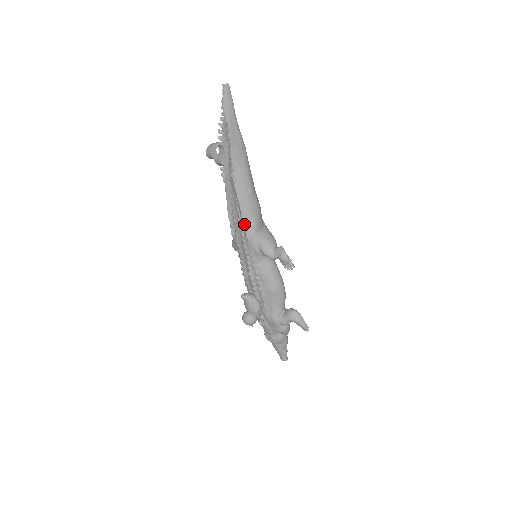
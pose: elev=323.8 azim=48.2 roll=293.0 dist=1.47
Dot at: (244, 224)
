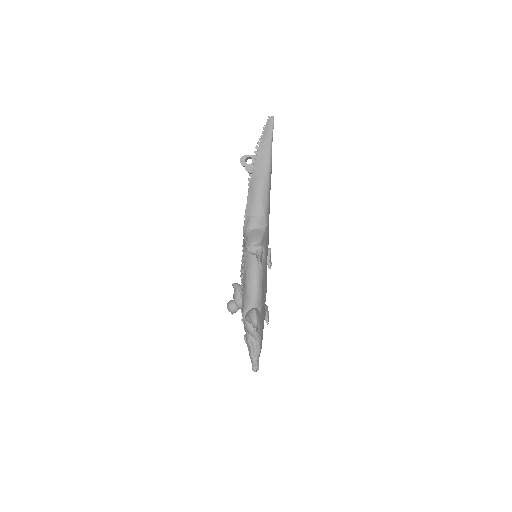
Dot at: (245, 219)
